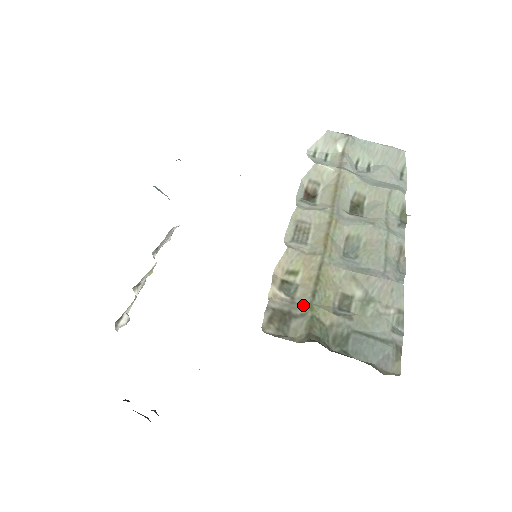
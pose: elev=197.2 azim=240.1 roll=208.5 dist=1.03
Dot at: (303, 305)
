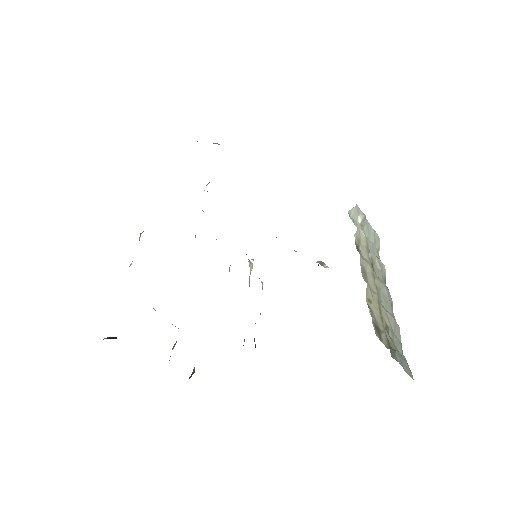
Dot at: (381, 325)
